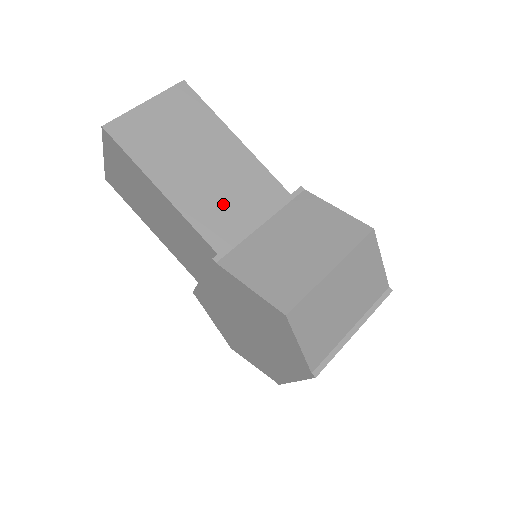
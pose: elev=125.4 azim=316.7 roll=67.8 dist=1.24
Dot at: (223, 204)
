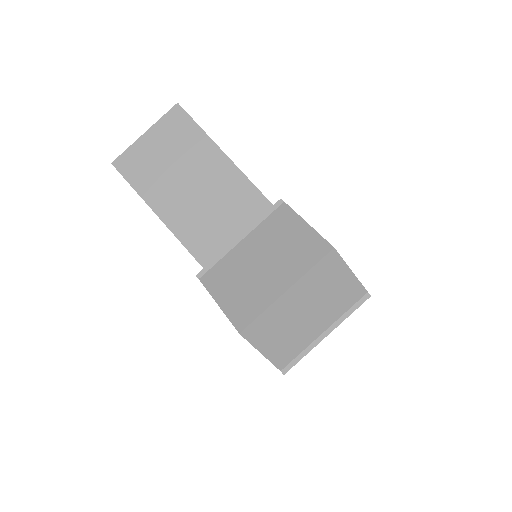
Dot at: (210, 222)
